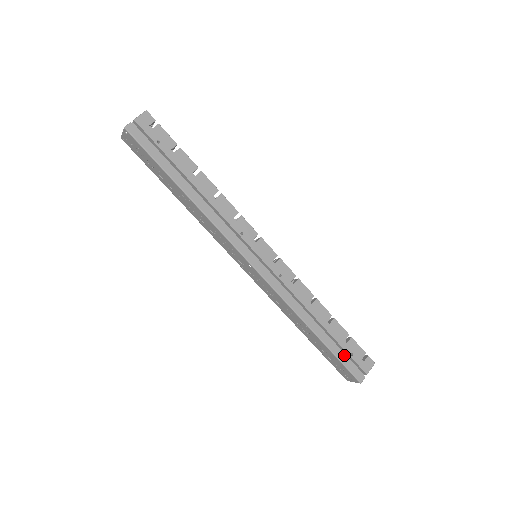
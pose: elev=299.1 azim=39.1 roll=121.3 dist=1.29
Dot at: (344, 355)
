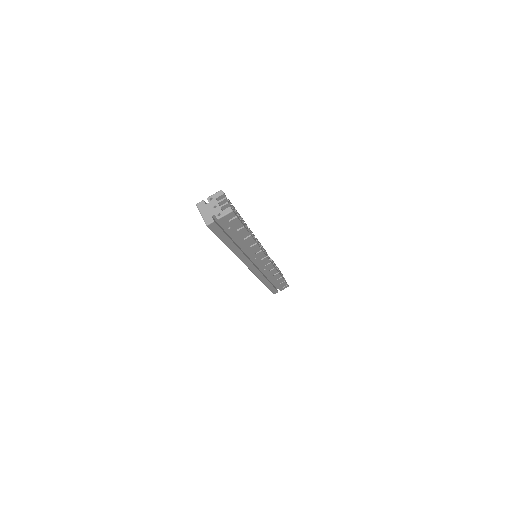
Dot at: (274, 288)
